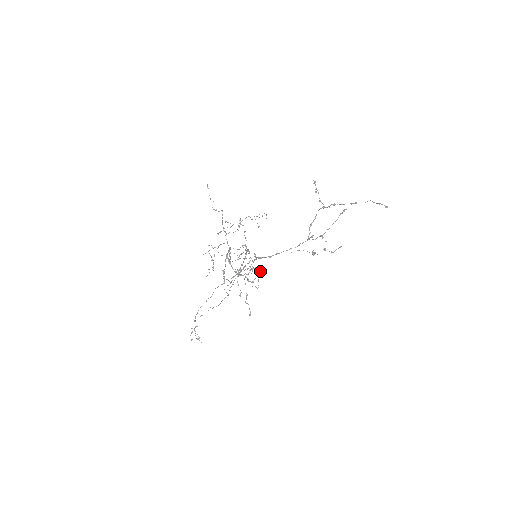
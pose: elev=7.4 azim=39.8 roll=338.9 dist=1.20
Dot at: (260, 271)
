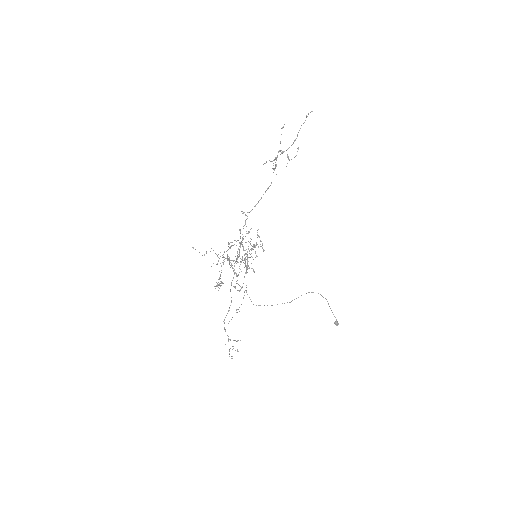
Dot at: (257, 234)
